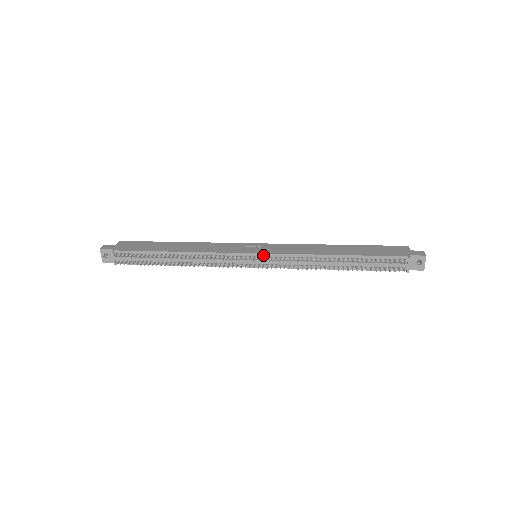
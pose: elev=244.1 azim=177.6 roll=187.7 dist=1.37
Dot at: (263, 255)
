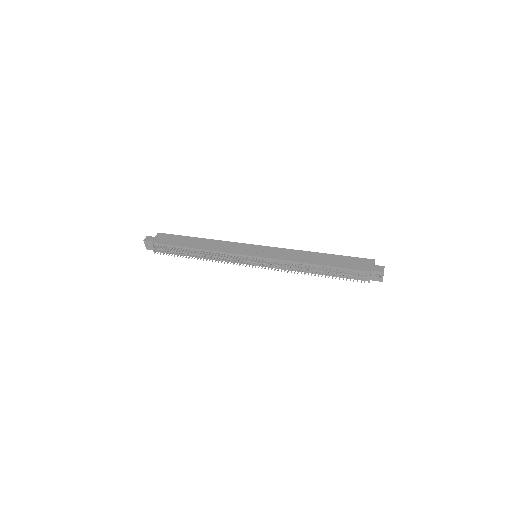
Dot at: (260, 258)
